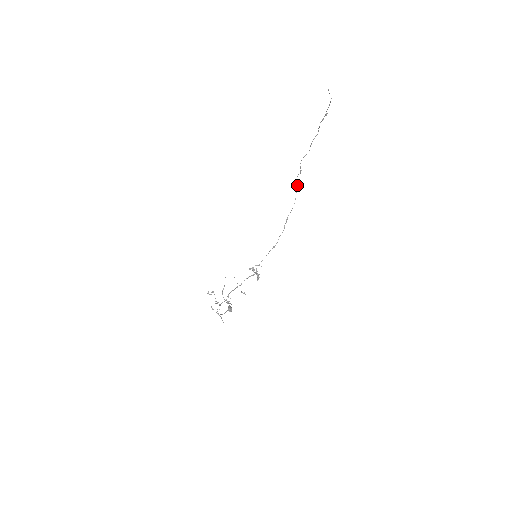
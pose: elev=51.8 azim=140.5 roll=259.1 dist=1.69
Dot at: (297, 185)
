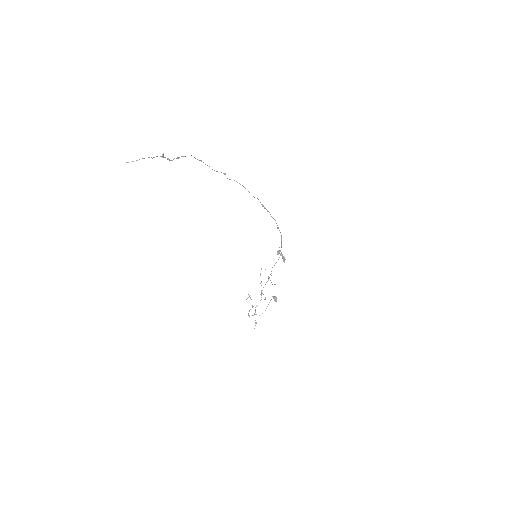
Dot at: (237, 182)
